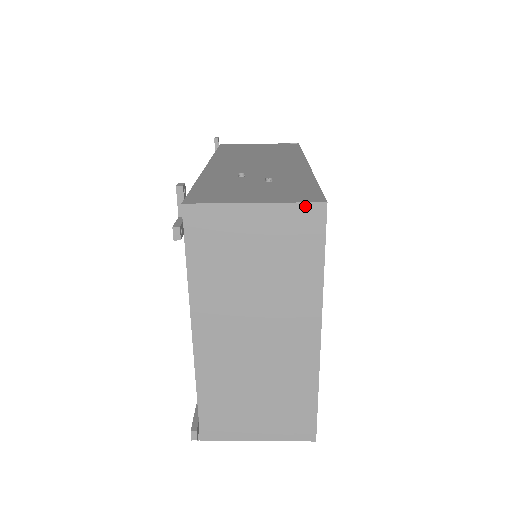
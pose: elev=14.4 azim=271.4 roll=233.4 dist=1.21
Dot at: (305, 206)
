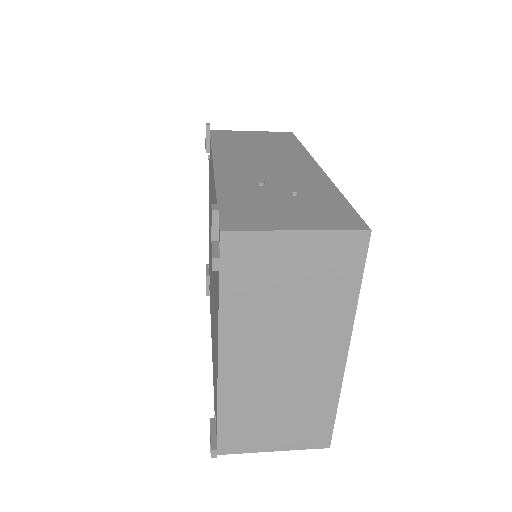
Dot at: (349, 234)
